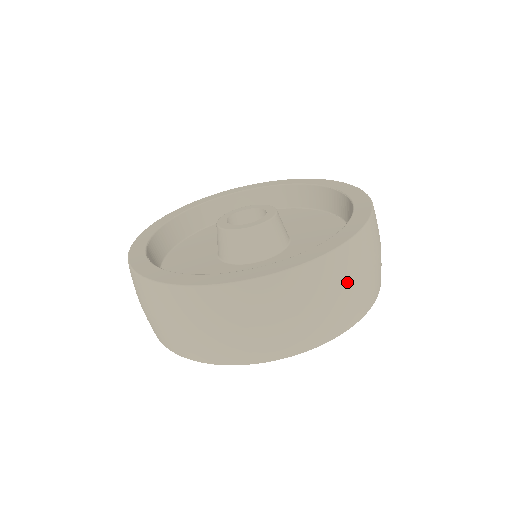
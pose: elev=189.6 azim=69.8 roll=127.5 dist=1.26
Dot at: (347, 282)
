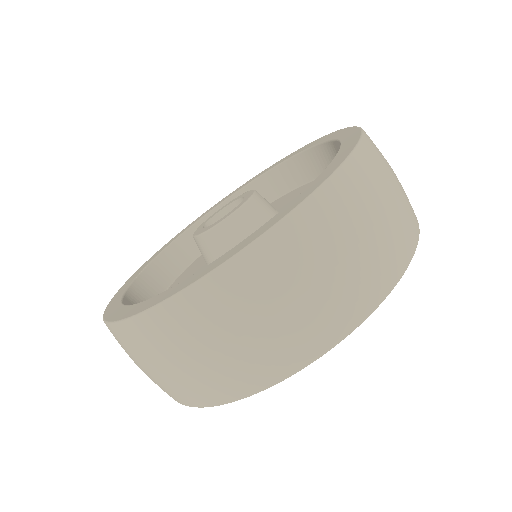
Dot at: (252, 313)
